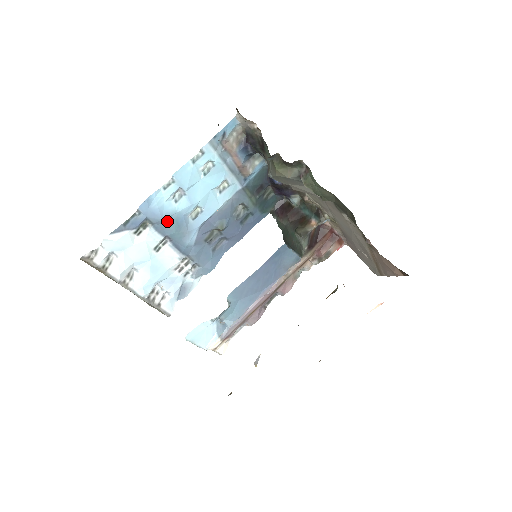
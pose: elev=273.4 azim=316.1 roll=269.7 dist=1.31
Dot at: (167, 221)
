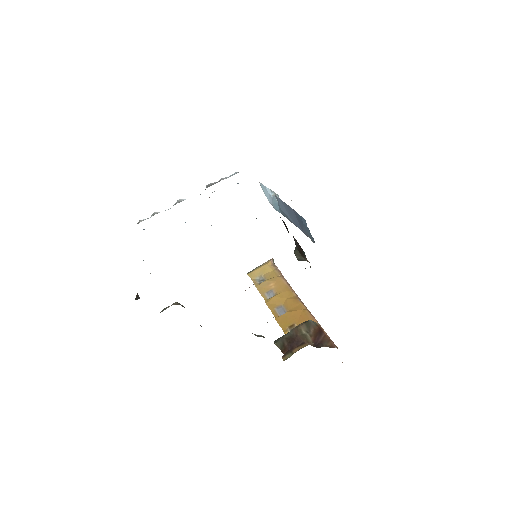
Dot at: occluded
